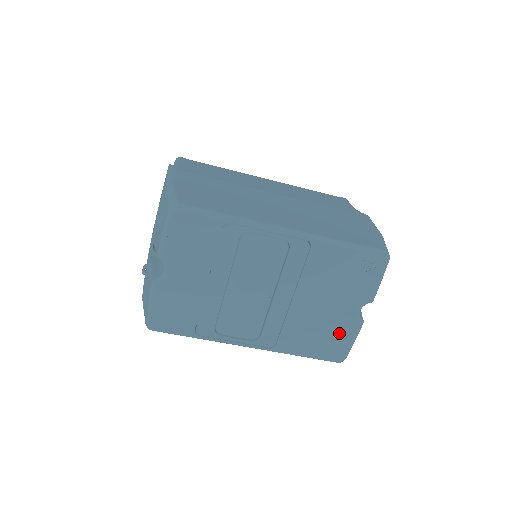
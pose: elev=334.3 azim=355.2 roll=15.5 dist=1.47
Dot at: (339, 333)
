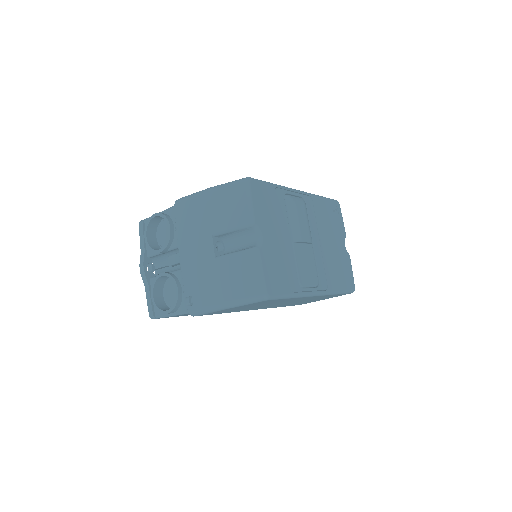
Dot at: (345, 265)
